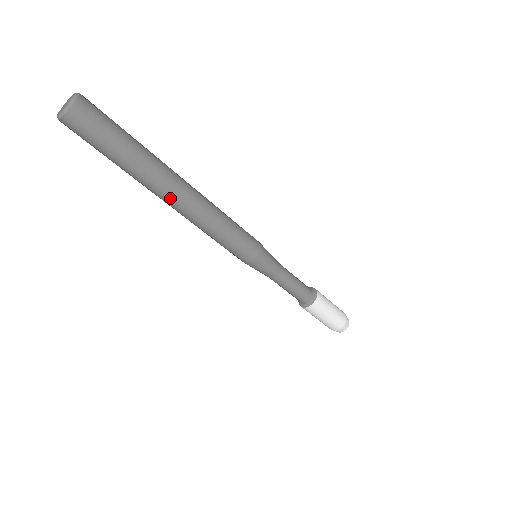
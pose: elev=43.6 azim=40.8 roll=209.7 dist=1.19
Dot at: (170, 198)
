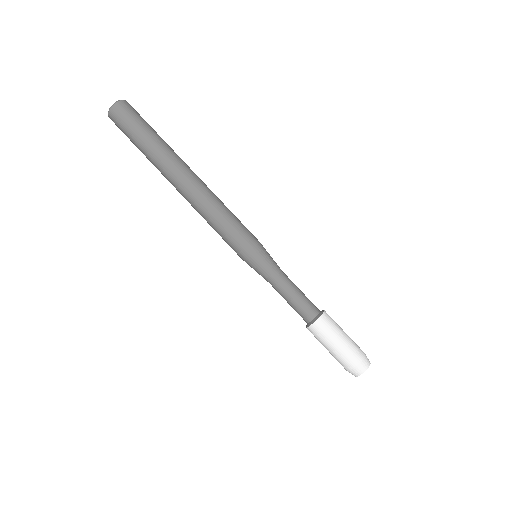
Dot at: (179, 177)
